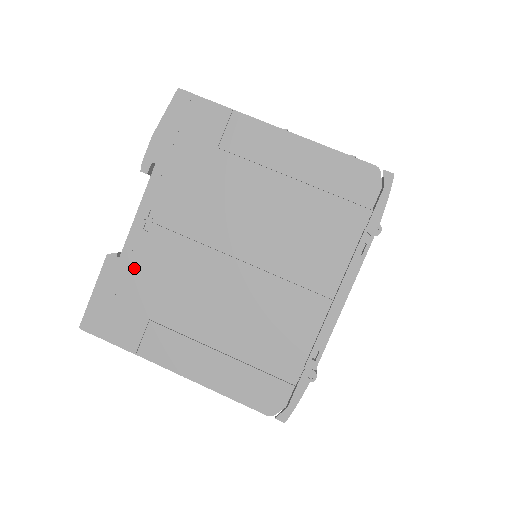
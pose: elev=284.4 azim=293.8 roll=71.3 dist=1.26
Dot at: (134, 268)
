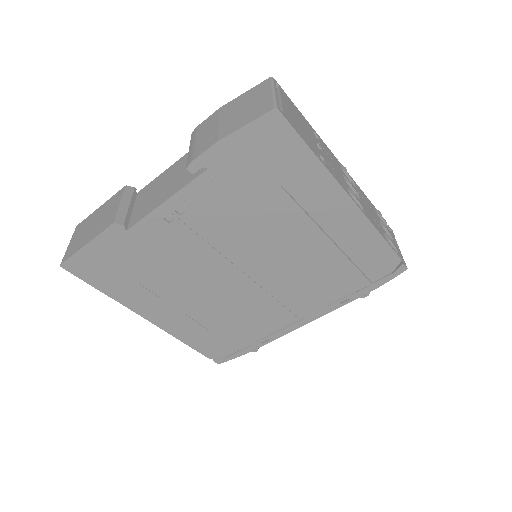
Dot at: (139, 244)
